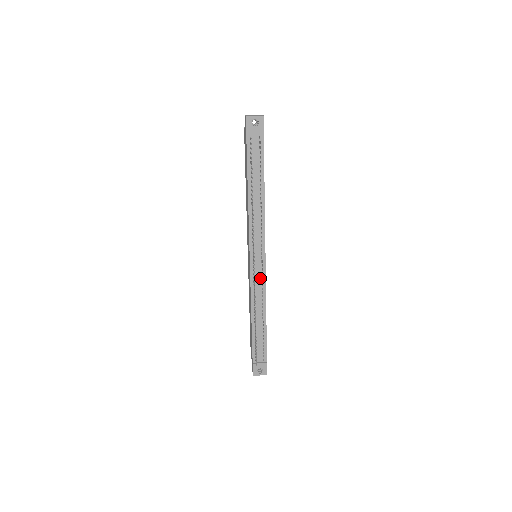
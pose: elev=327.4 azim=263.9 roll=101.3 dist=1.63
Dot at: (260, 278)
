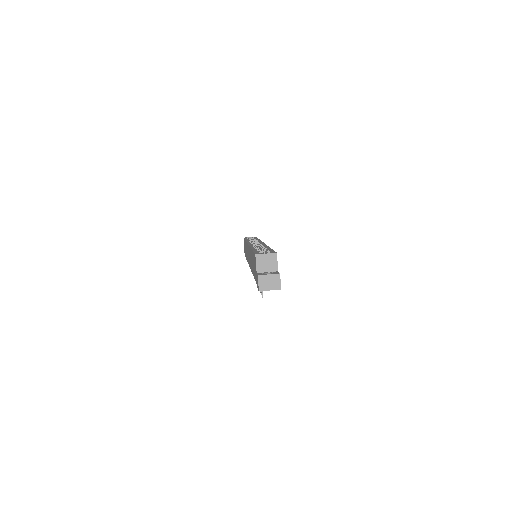
Dot at: occluded
